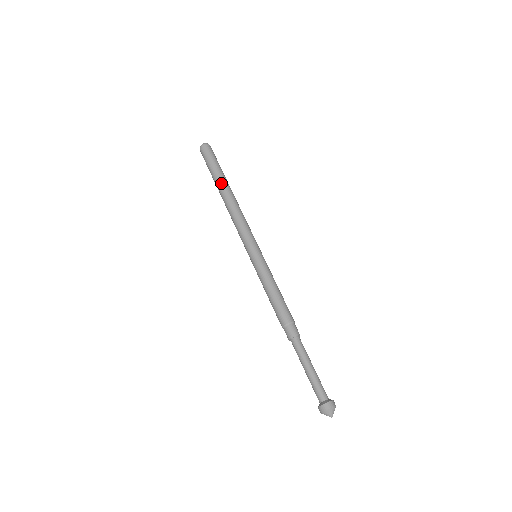
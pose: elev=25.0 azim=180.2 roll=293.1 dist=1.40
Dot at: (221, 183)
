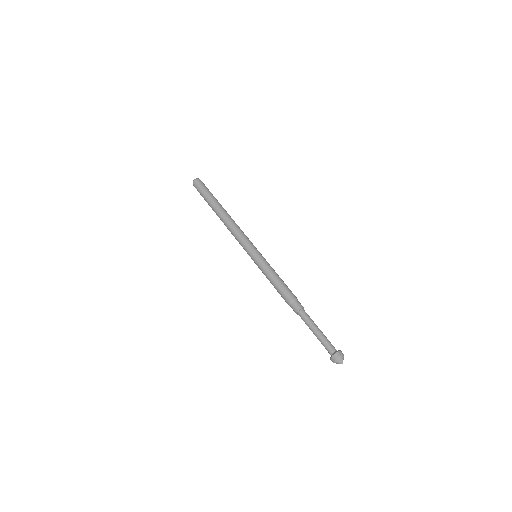
Dot at: (217, 205)
